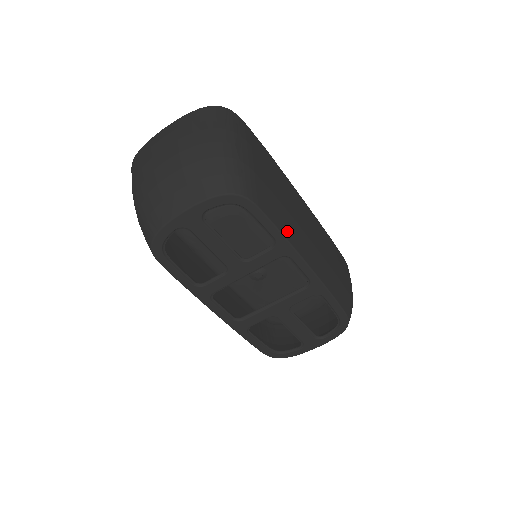
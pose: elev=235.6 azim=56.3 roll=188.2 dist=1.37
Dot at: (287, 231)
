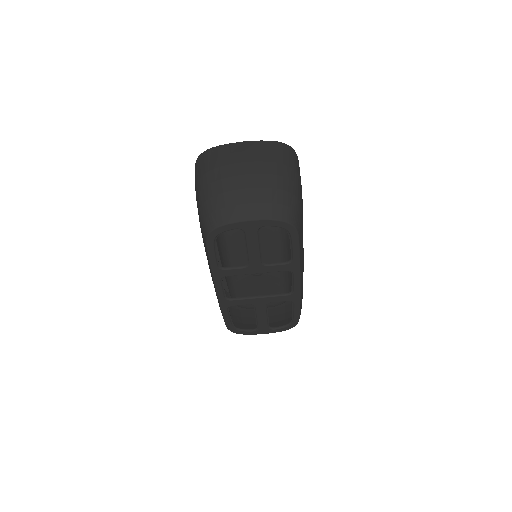
Dot at: (301, 256)
